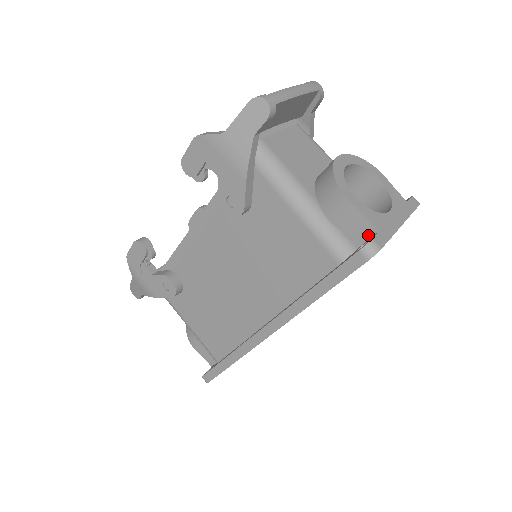
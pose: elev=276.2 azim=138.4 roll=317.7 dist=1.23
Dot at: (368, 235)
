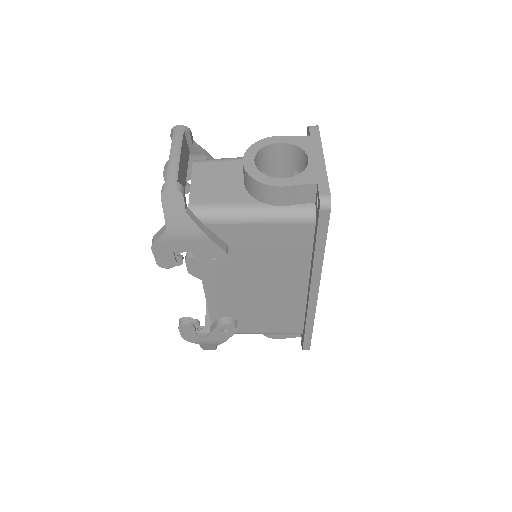
Dot at: (313, 192)
